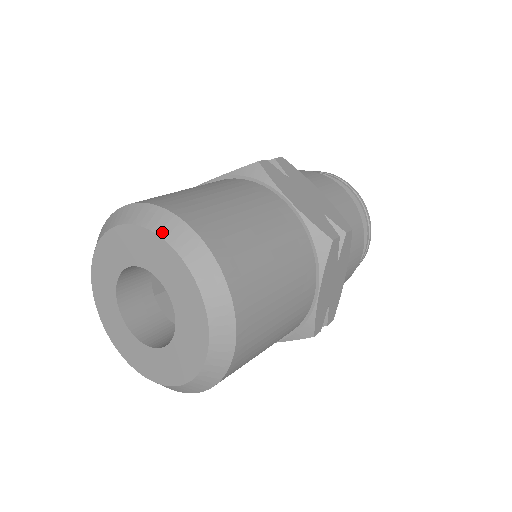
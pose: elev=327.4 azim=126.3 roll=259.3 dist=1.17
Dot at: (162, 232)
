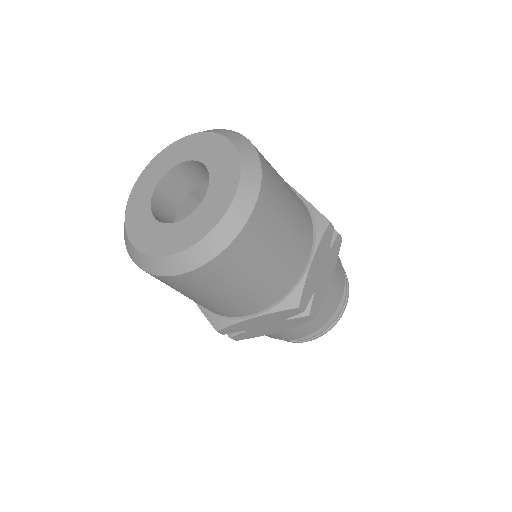
Dot at: (220, 133)
